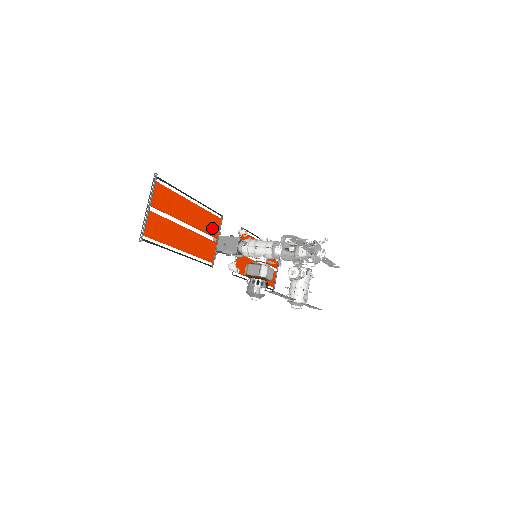
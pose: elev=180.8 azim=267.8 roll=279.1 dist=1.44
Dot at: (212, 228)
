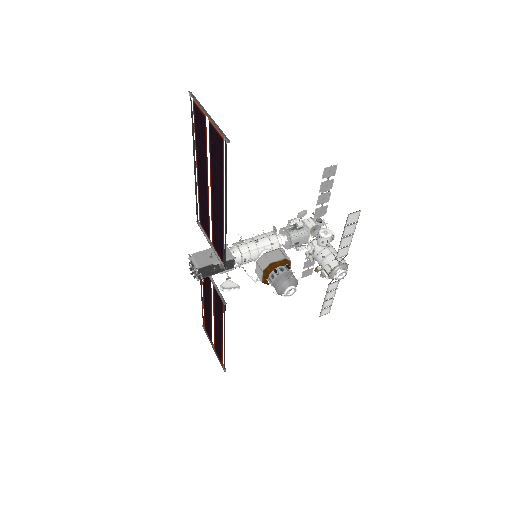
Dot at: (205, 223)
